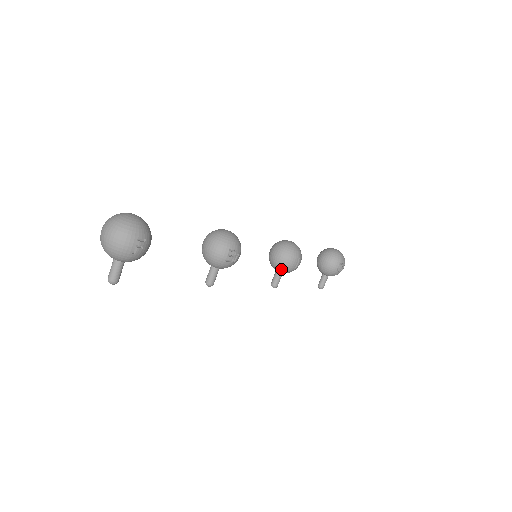
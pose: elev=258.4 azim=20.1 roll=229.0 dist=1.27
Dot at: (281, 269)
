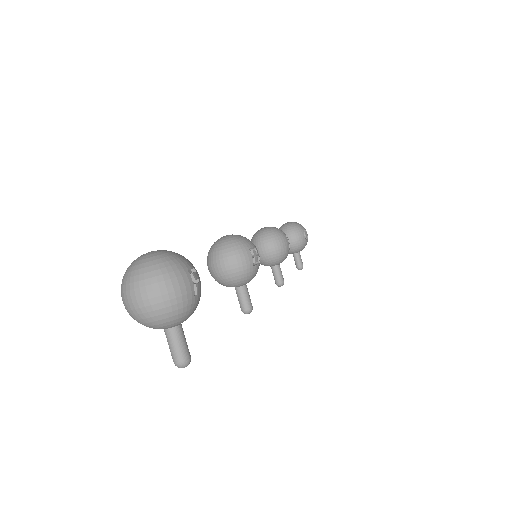
Dot at: (279, 259)
